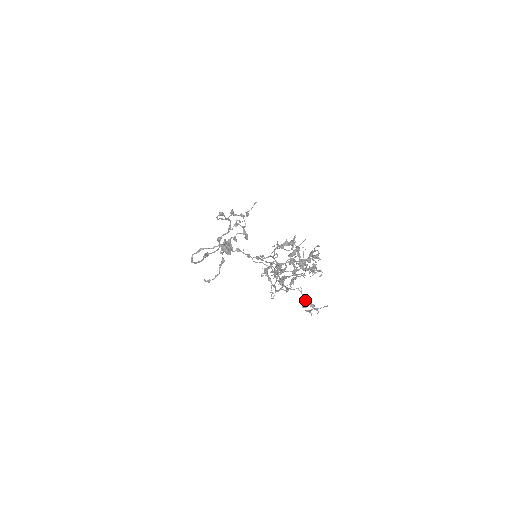
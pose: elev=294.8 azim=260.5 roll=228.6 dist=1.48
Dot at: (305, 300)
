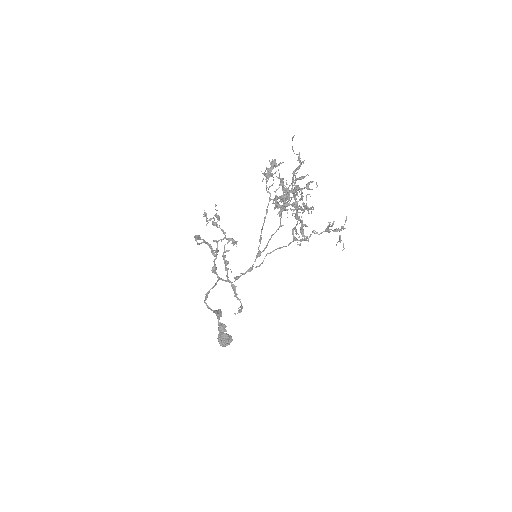
Dot at: (327, 228)
